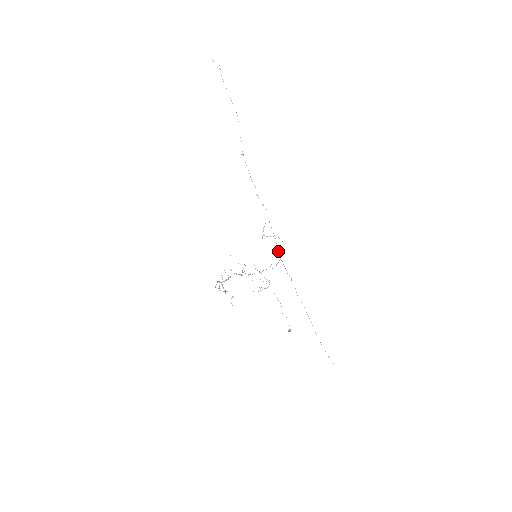
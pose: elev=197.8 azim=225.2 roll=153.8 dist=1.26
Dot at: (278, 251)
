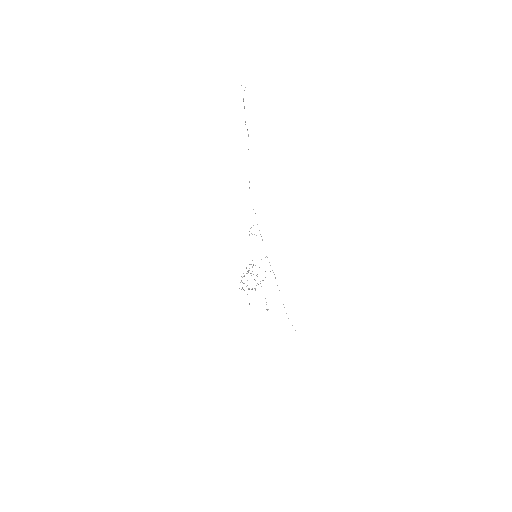
Dot at: occluded
